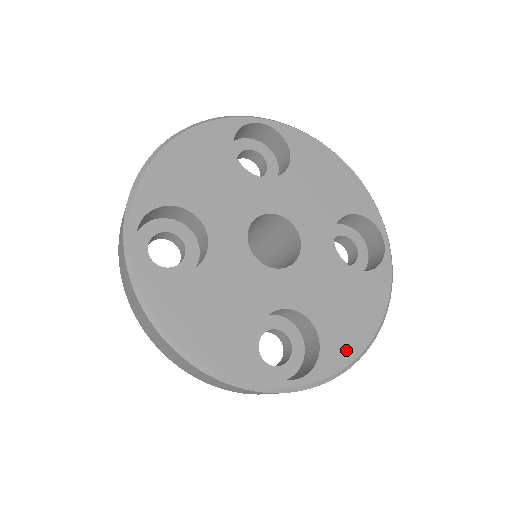
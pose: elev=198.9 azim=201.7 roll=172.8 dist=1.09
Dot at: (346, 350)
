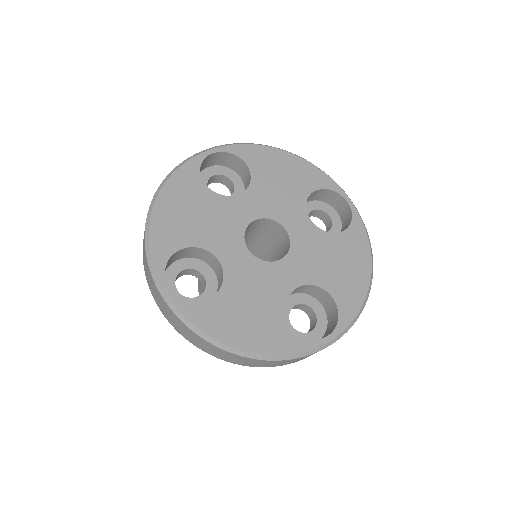
Dot at: (355, 297)
